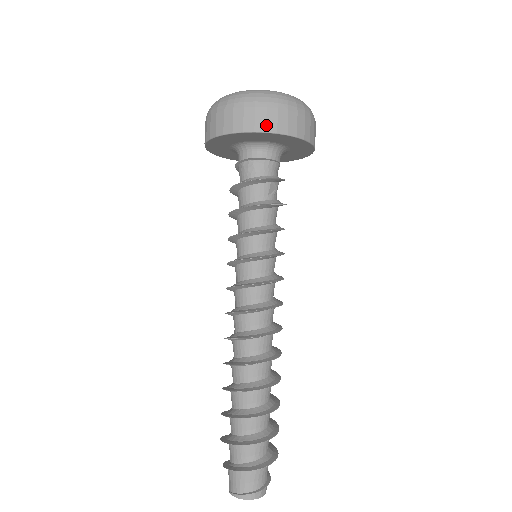
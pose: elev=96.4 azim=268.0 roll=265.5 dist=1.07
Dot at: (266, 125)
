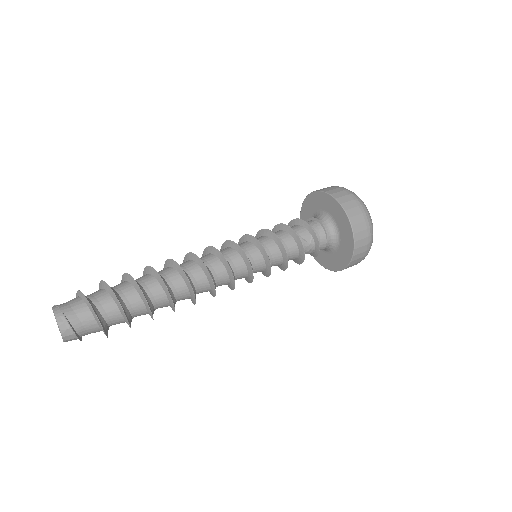
Dot at: (339, 197)
